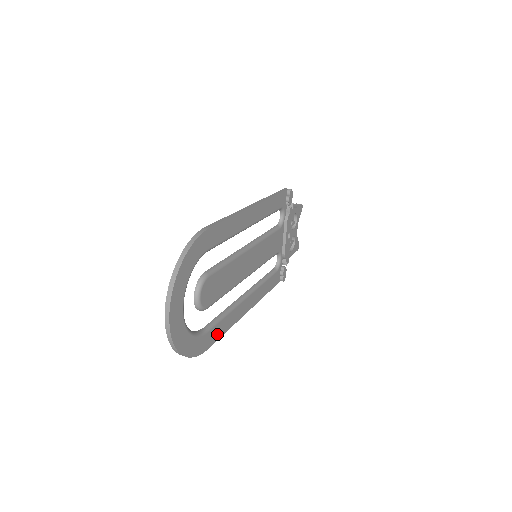
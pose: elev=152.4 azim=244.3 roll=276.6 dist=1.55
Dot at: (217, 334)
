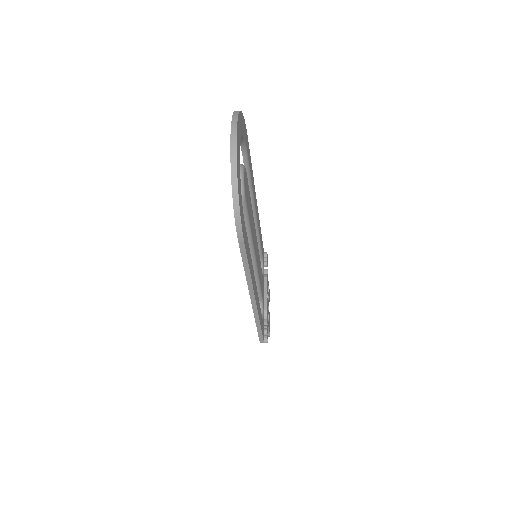
Dot at: (247, 249)
